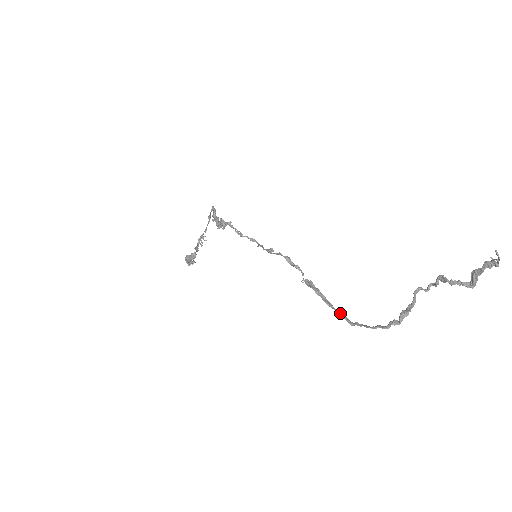
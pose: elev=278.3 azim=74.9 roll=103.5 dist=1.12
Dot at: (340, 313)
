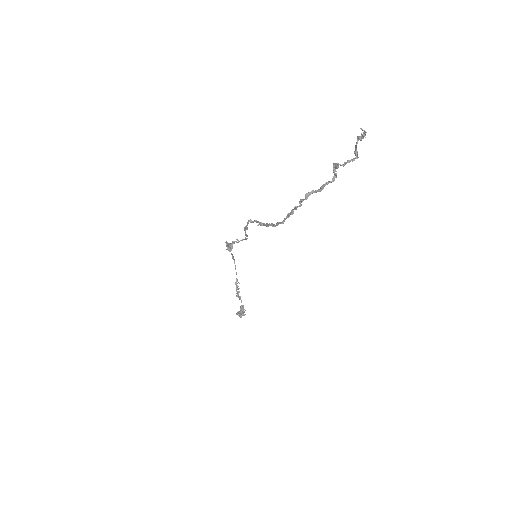
Dot at: (277, 223)
